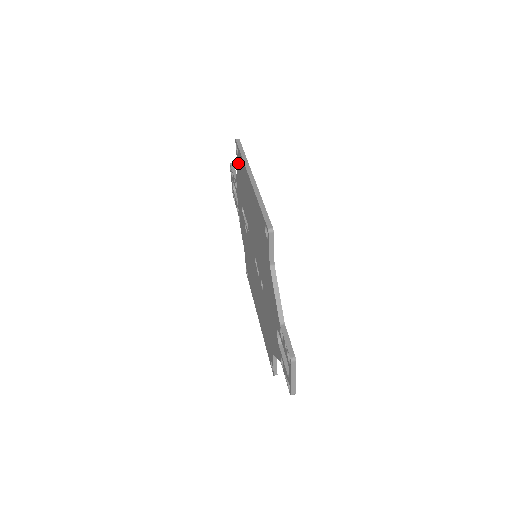
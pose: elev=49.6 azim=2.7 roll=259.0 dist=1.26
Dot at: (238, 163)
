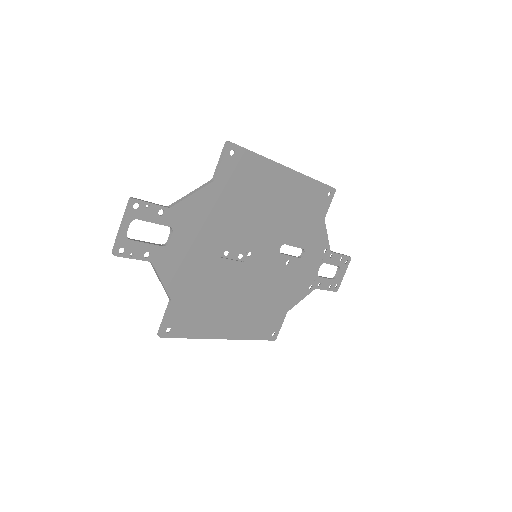
Dot at: (320, 205)
